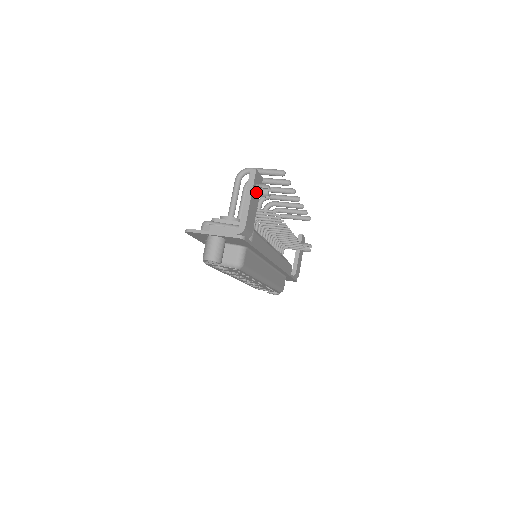
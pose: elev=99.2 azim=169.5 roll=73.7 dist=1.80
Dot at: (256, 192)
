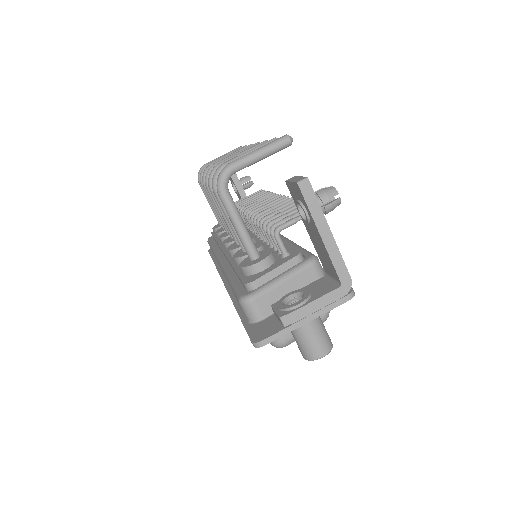
Dot at: occluded
